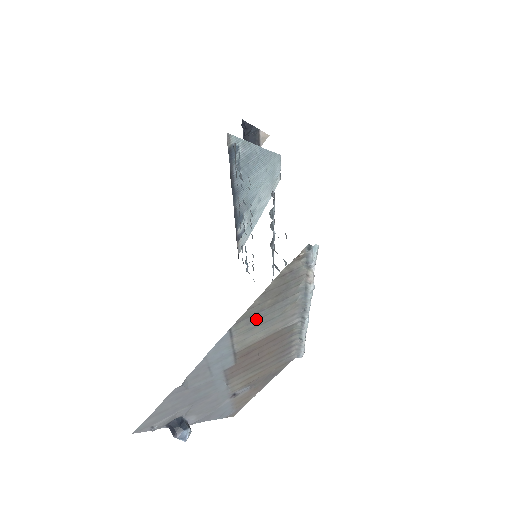
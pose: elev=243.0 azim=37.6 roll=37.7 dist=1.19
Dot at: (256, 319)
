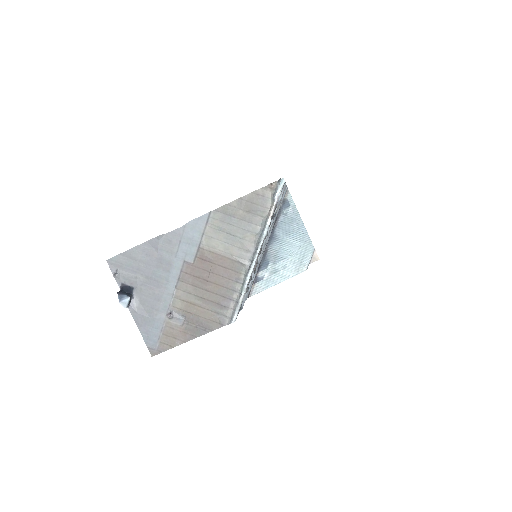
Dot at: (227, 222)
